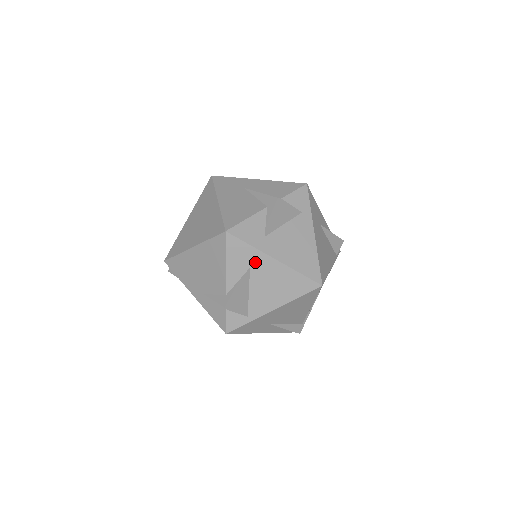
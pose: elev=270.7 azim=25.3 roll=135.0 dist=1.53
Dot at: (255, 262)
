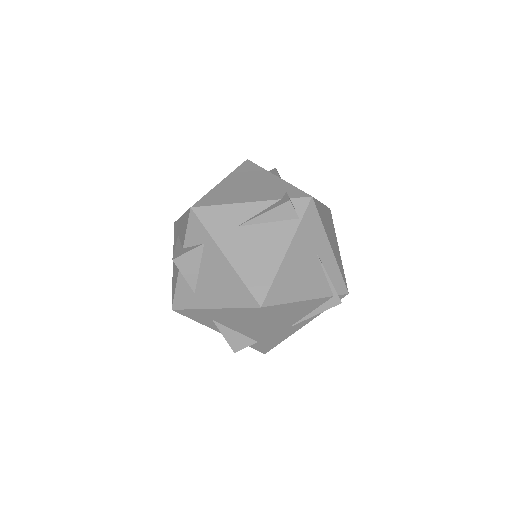
Dot at: (209, 315)
